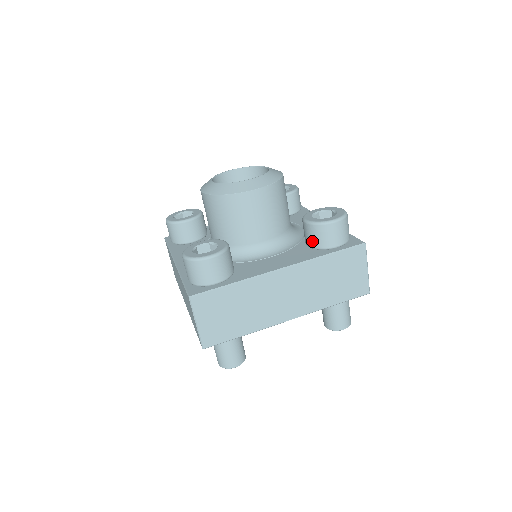
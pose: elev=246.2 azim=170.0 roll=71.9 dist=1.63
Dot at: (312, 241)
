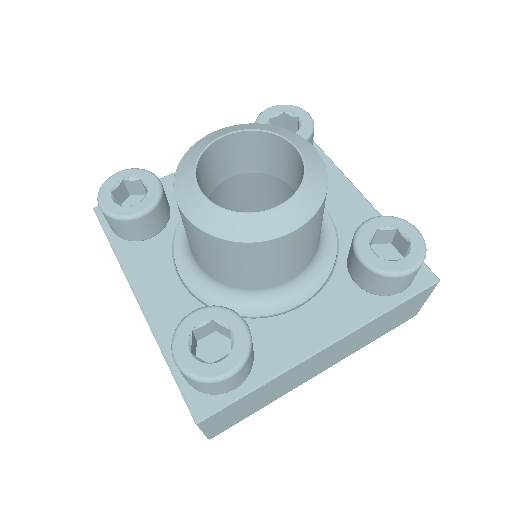
Dot at: (367, 285)
